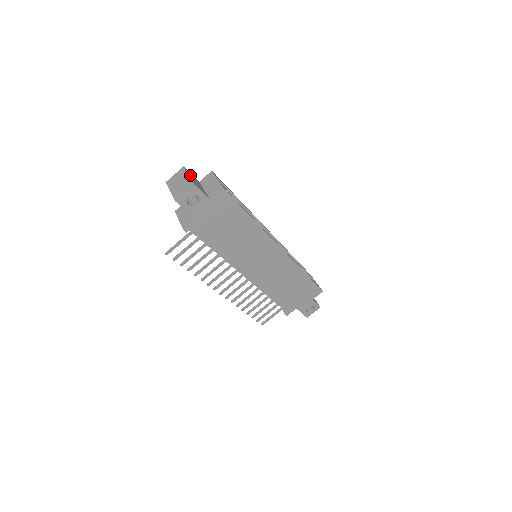
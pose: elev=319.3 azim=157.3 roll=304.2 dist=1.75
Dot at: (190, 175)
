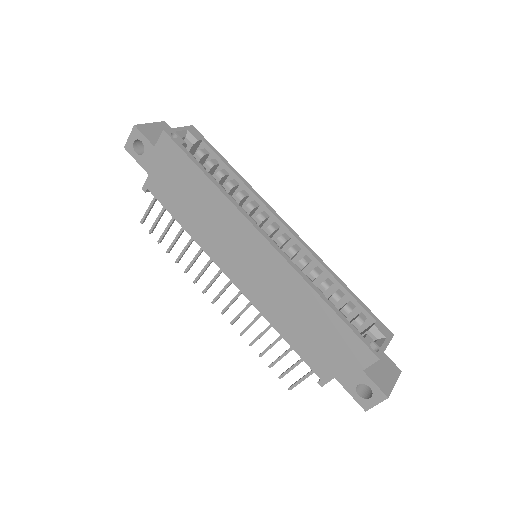
Dot at: (160, 126)
